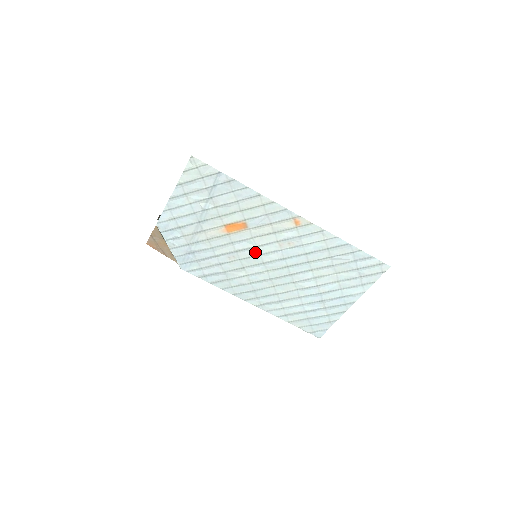
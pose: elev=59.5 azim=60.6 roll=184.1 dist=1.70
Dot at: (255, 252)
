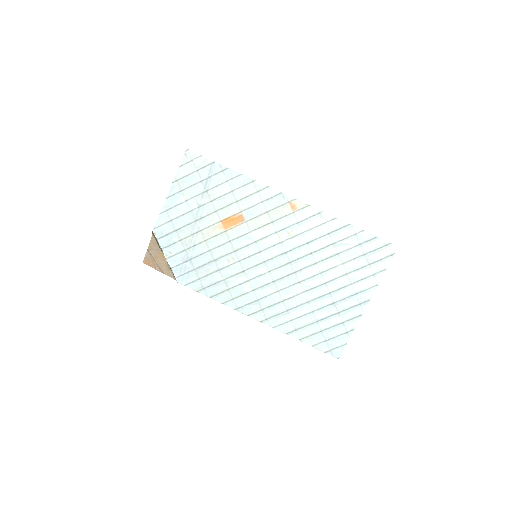
Dot at: (254, 249)
